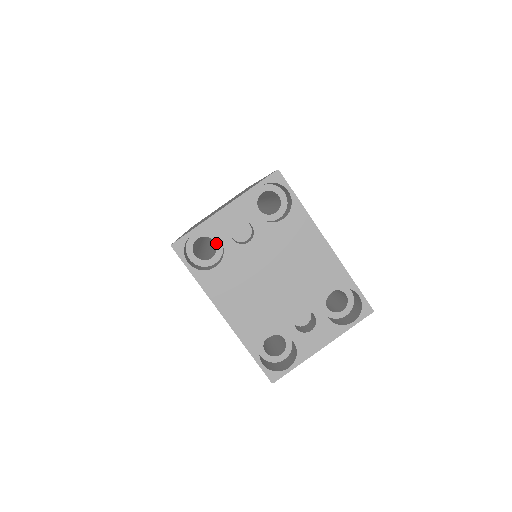
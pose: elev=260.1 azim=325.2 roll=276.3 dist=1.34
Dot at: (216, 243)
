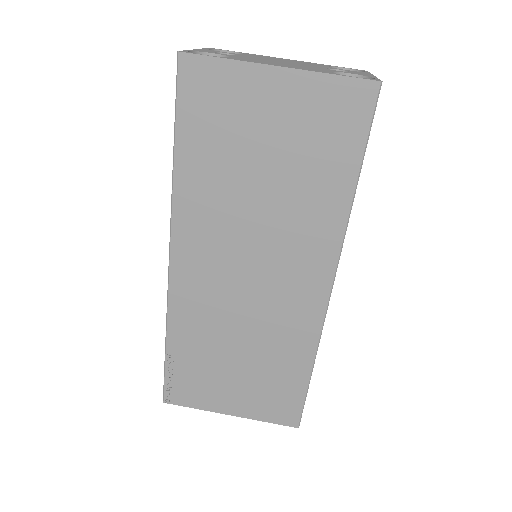
Dot at: occluded
